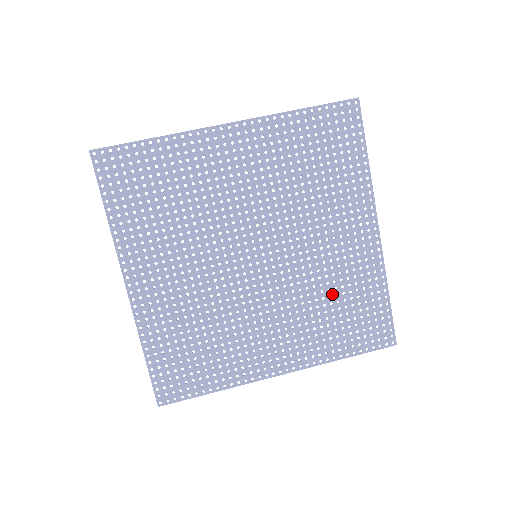
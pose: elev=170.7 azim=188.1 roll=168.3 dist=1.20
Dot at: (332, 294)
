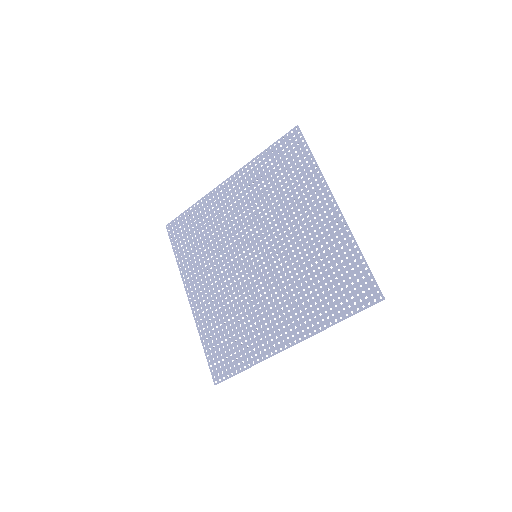
Dot at: (315, 268)
